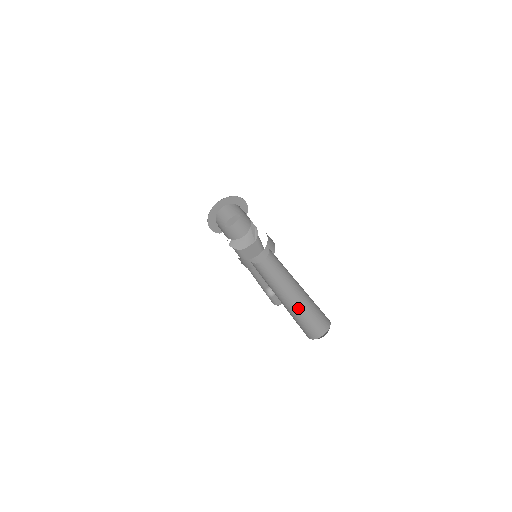
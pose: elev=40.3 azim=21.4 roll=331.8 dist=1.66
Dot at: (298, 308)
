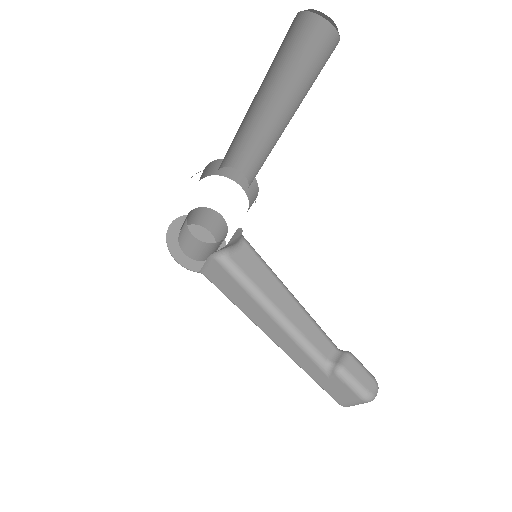
Dot at: occluded
